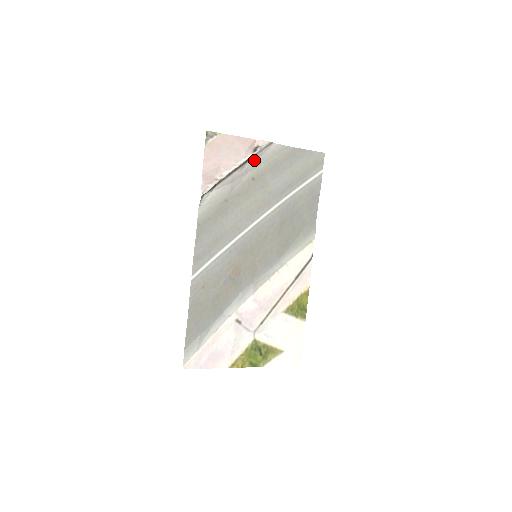
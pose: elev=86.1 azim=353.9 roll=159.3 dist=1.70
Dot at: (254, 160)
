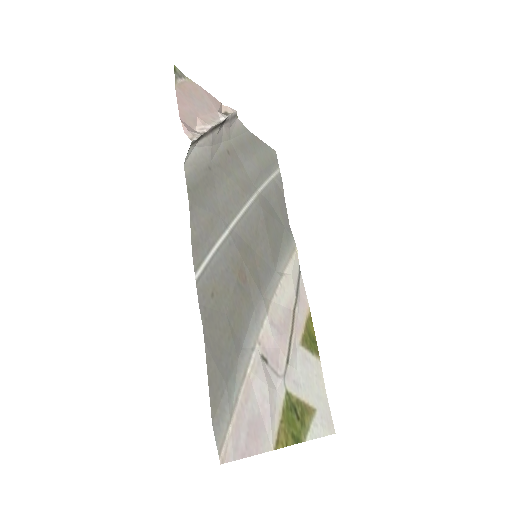
Dot at: (226, 128)
